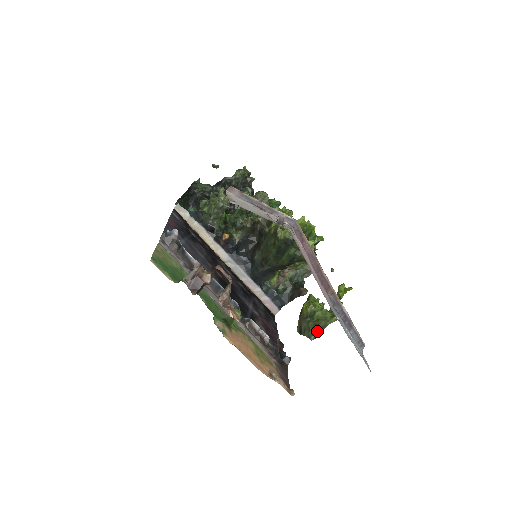
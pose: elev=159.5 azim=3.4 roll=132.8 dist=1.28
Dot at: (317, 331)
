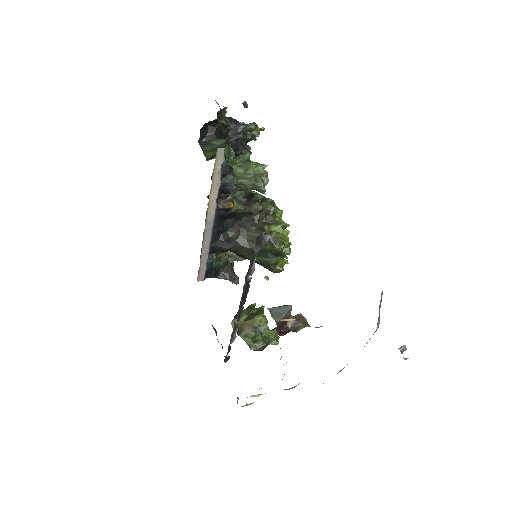
Dot at: (262, 347)
